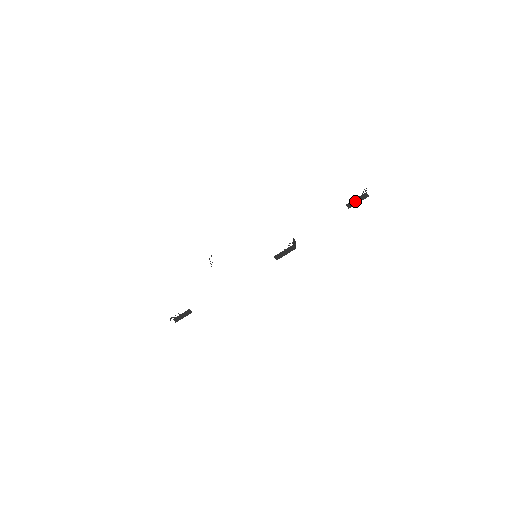
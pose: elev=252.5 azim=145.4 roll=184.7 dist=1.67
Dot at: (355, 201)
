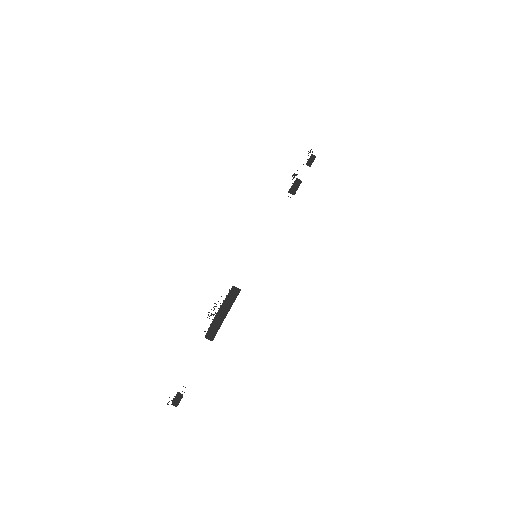
Dot at: (310, 161)
